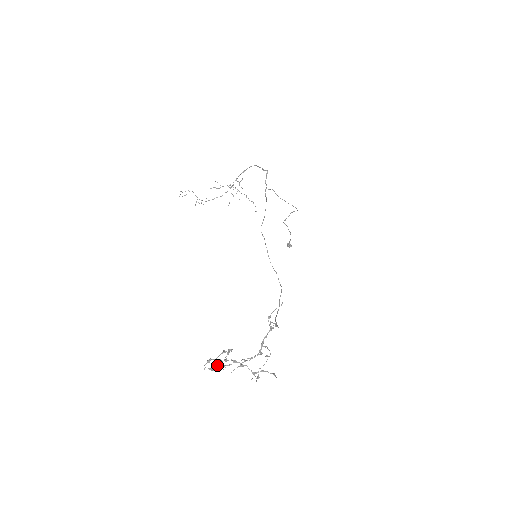
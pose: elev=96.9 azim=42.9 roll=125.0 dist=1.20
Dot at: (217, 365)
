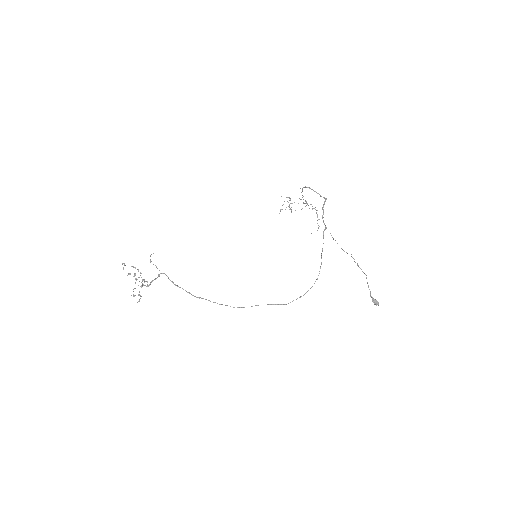
Dot at: occluded
